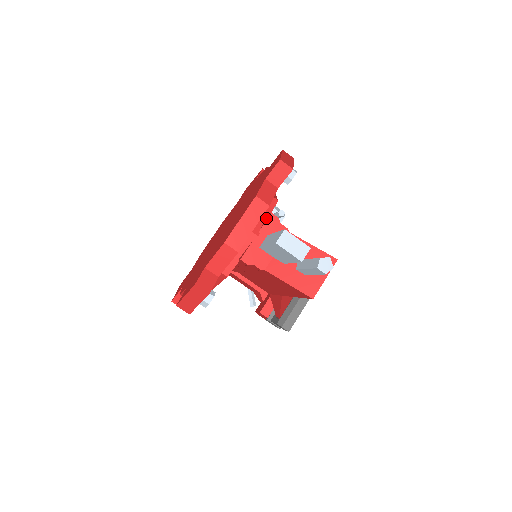
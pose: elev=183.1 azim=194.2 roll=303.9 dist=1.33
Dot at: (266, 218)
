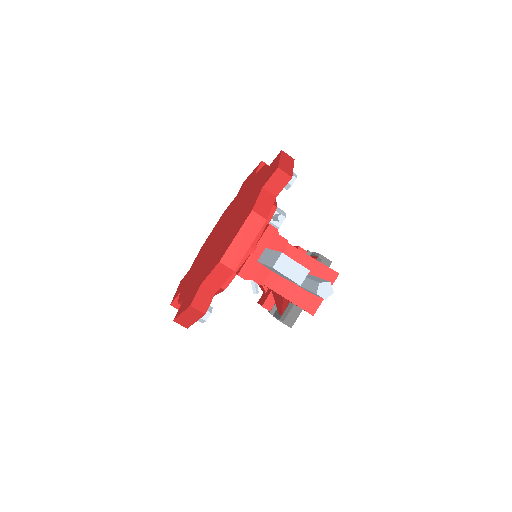
Dot at: (264, 229)
